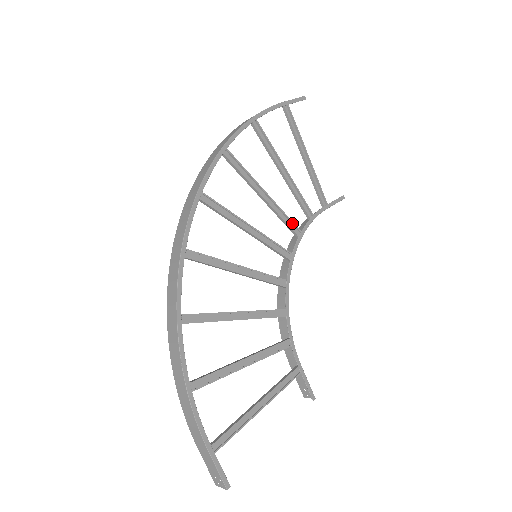
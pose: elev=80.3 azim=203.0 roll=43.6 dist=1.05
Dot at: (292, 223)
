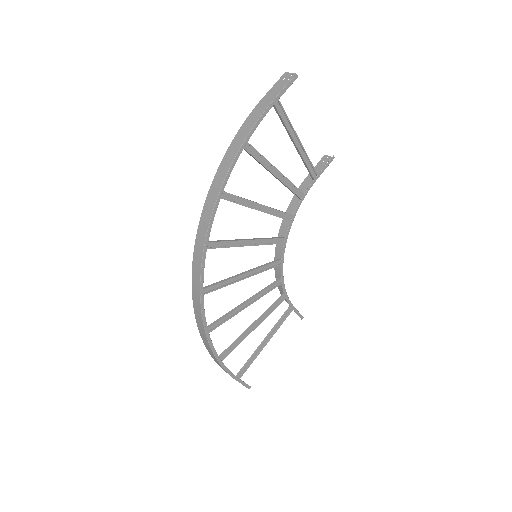
Dot at: (285, 212)
